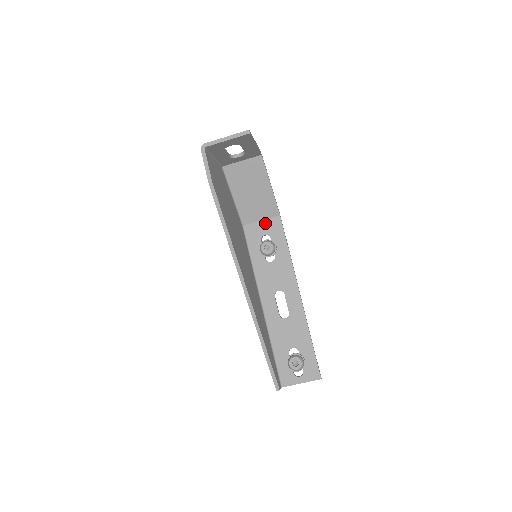
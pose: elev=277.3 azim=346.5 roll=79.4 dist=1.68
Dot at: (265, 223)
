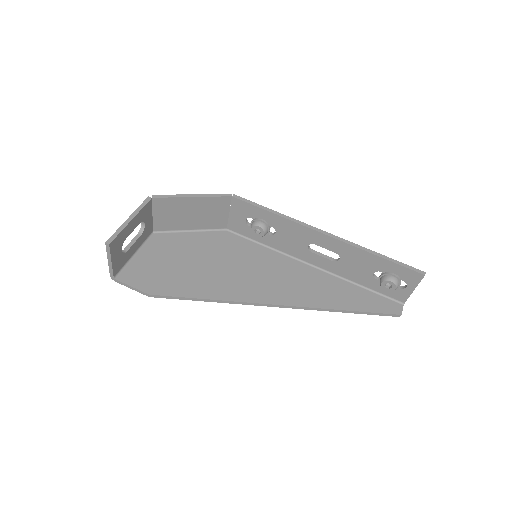
Dot at: (233, 213)
